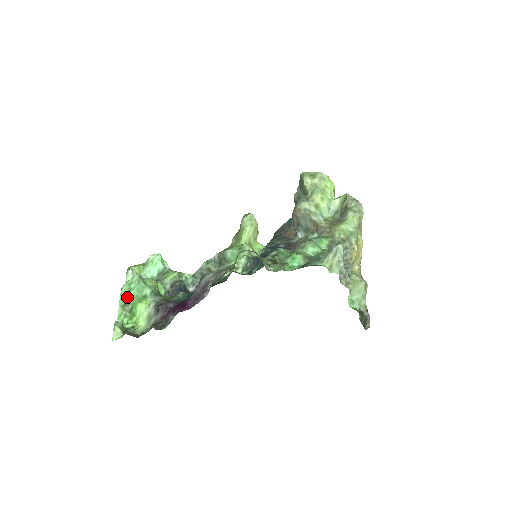
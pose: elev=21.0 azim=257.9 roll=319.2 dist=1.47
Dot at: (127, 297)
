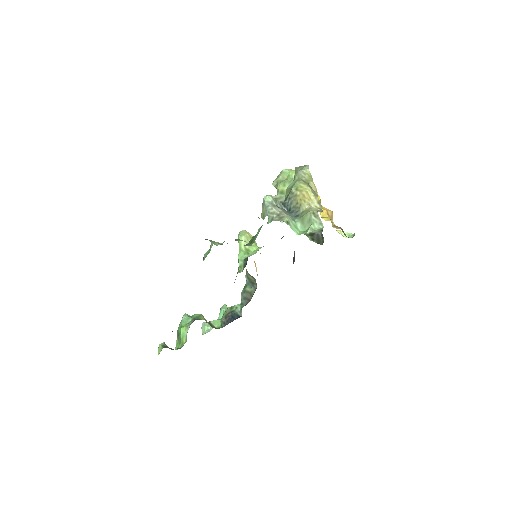
Dot at: (178, 330)
